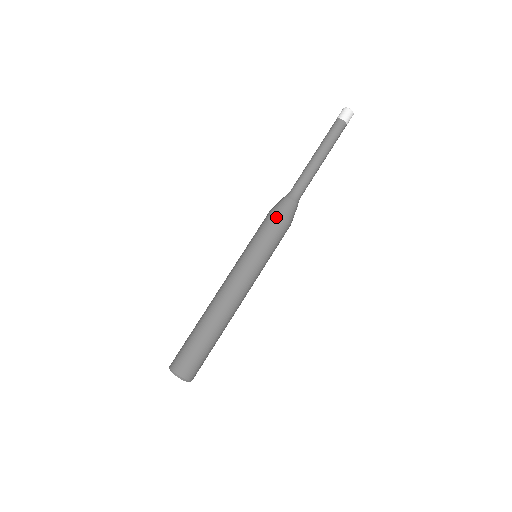
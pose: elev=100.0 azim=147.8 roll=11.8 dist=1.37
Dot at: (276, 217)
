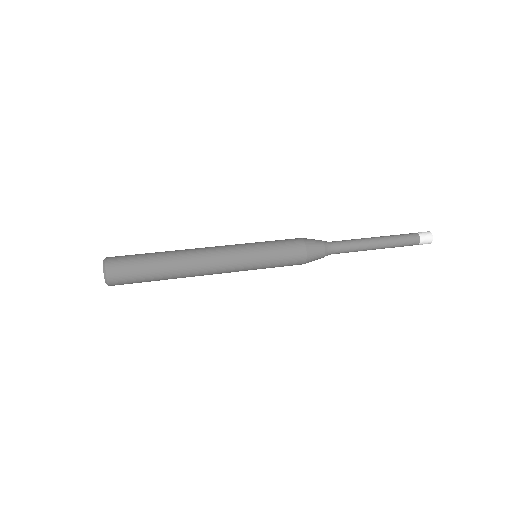
Dot at: (298, 238)
